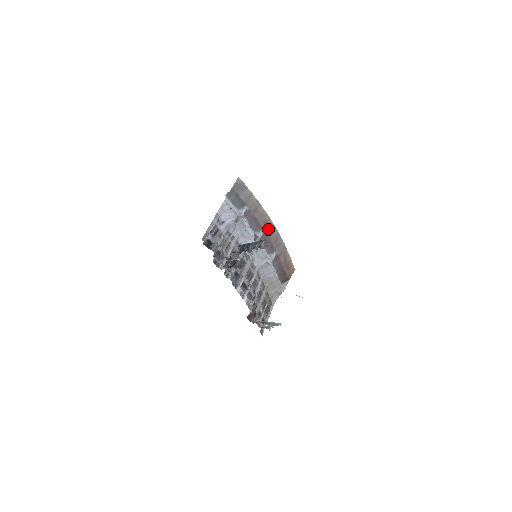
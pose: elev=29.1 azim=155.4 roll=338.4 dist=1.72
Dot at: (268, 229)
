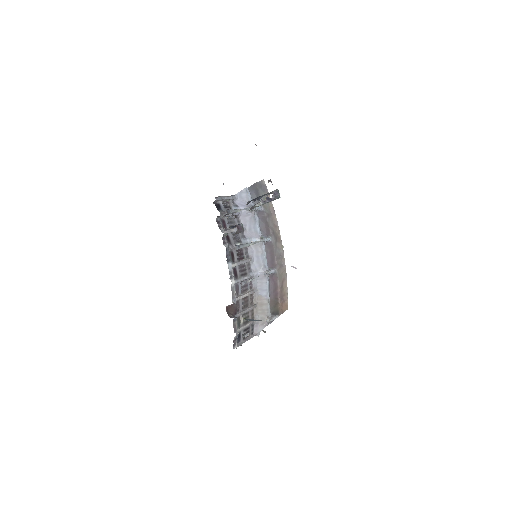
Dot at: (275, 241)
